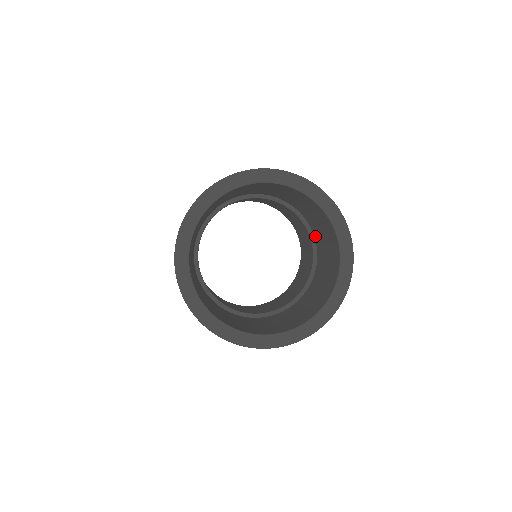
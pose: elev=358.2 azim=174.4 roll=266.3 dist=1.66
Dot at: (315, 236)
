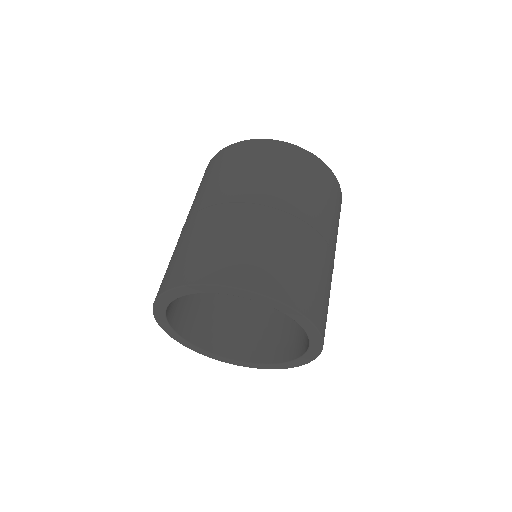
Dot at: occluded
